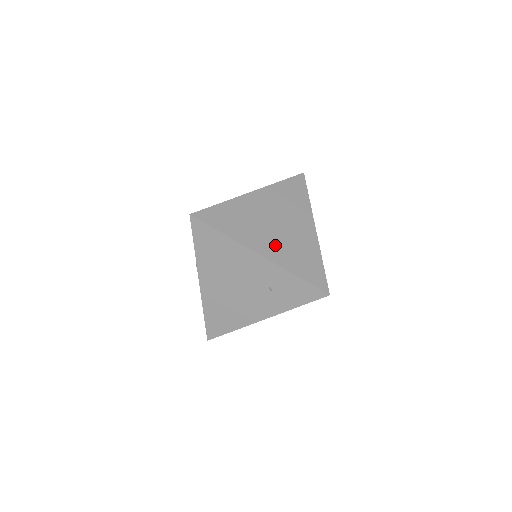
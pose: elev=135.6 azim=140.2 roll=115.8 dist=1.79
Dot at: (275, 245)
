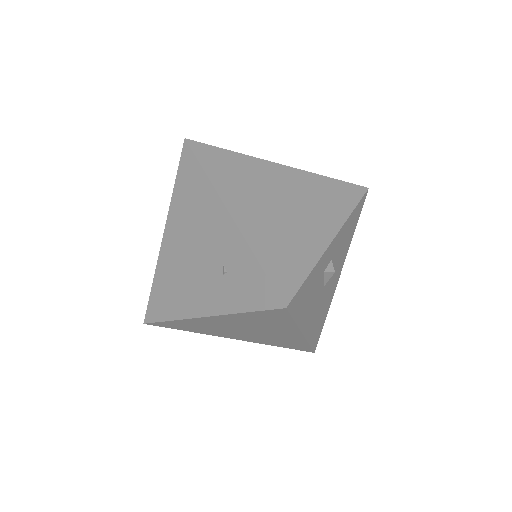
Dot at: (260, 218)
